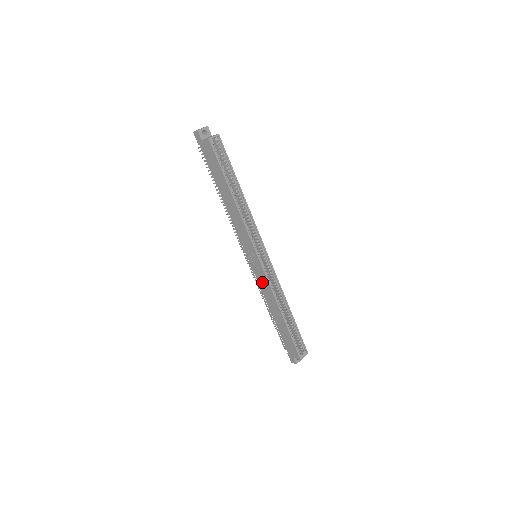
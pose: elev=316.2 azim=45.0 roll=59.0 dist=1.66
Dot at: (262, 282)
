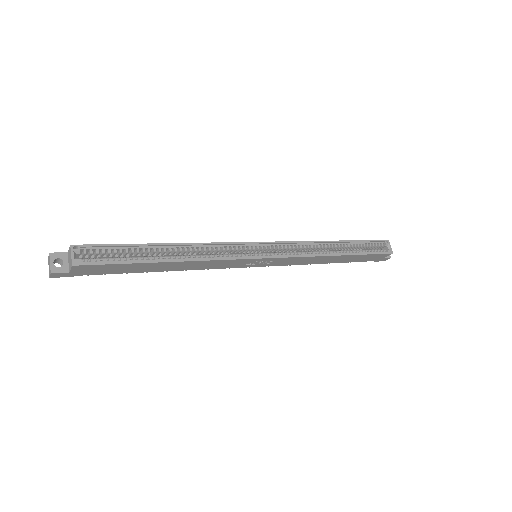
Dot at: (290, 262)
